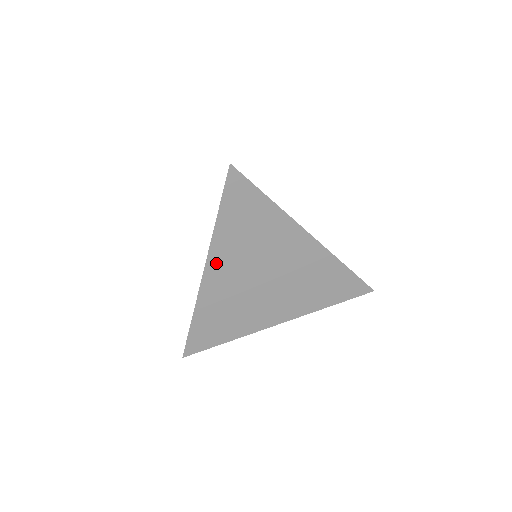
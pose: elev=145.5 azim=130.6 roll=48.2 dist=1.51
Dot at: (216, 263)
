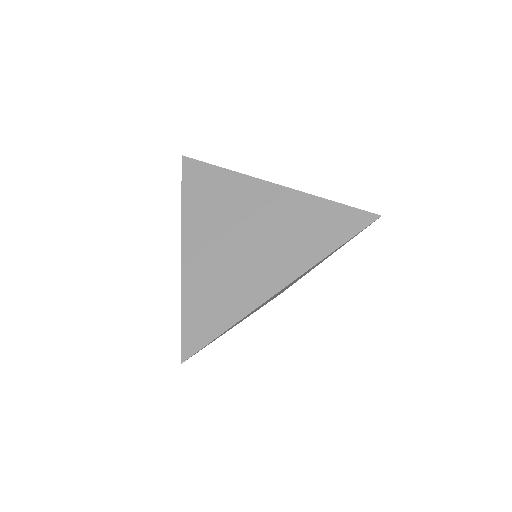
Dot at: occluded
